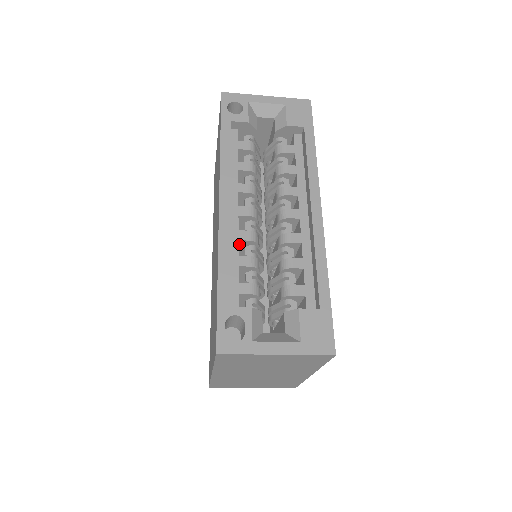
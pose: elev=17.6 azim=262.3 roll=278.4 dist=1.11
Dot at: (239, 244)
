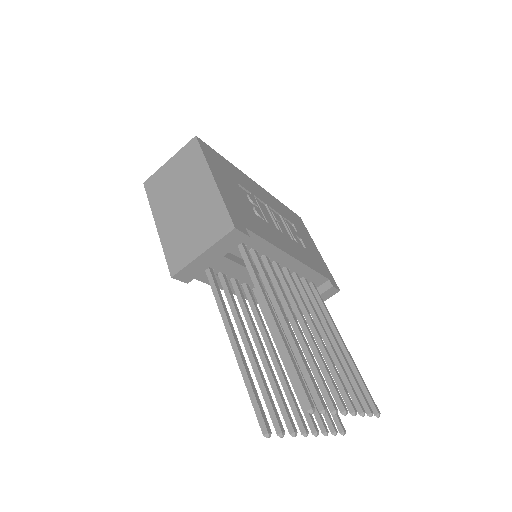
Dot at: occluded
